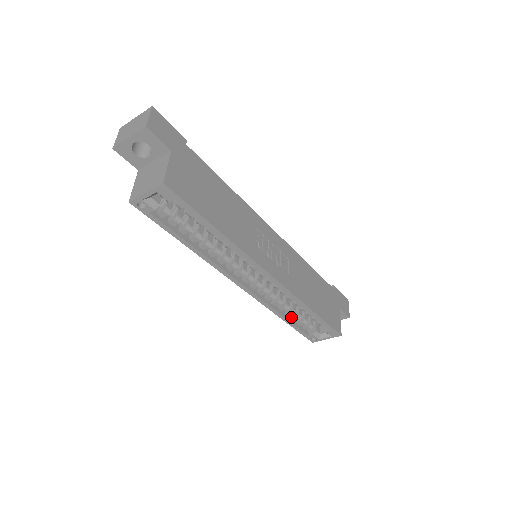
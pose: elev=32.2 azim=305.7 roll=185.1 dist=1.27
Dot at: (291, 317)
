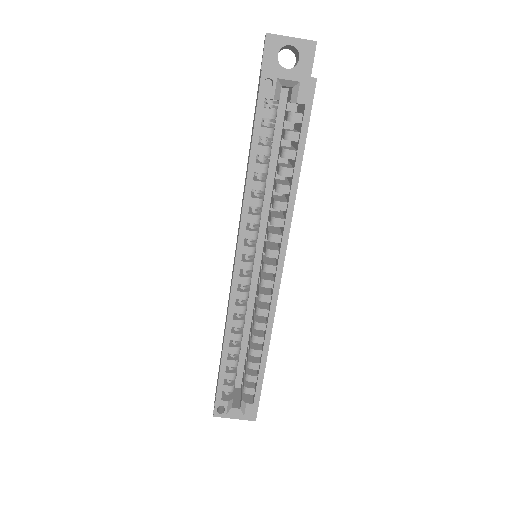
Dot at: (228, 358)
